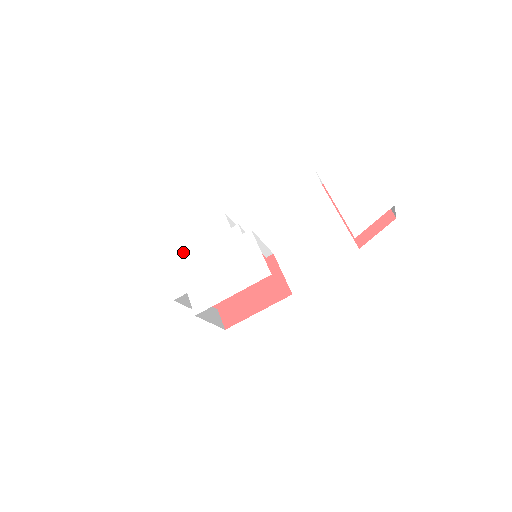
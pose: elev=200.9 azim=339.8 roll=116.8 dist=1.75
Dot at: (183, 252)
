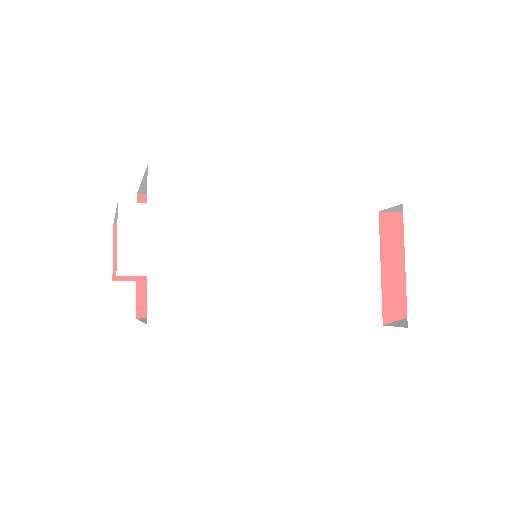
Dot at: (167, 197)
